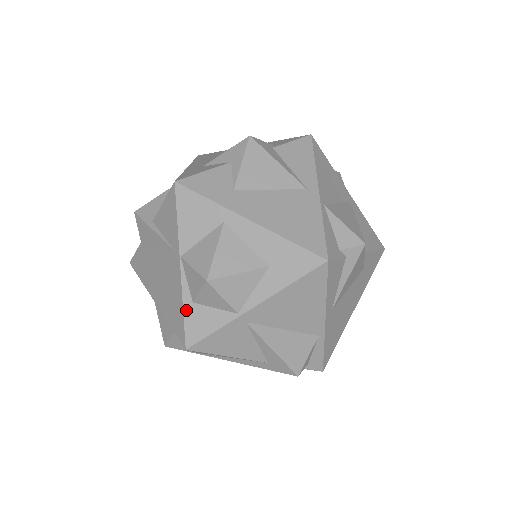
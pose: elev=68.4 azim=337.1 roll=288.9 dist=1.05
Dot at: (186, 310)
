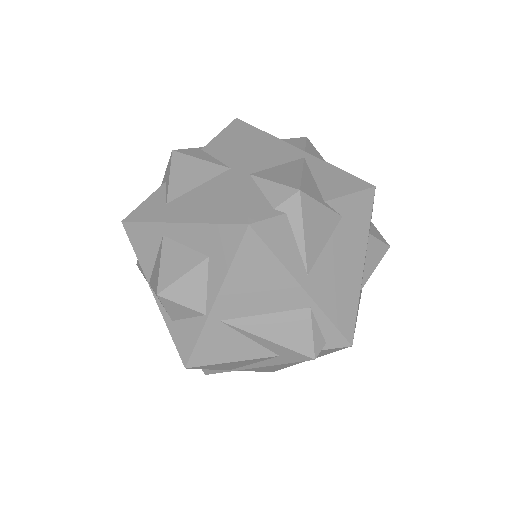
Dot at: (171, 330)
